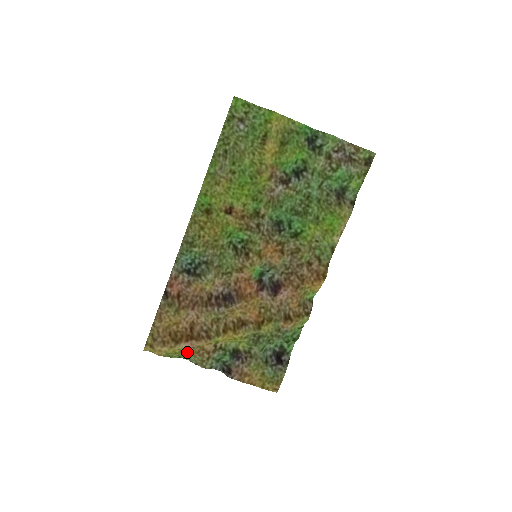
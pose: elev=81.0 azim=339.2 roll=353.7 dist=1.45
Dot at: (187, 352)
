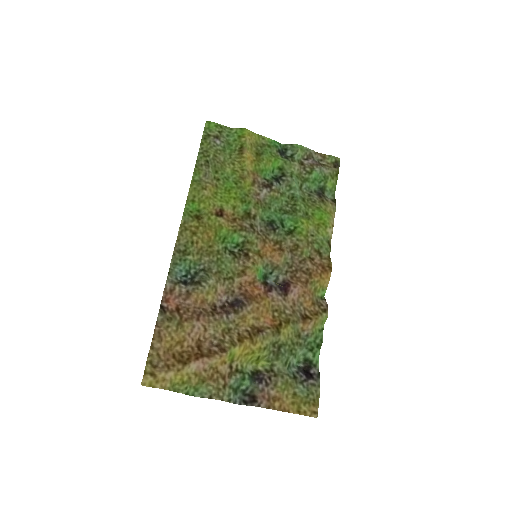
Dot at: (197, 381)
